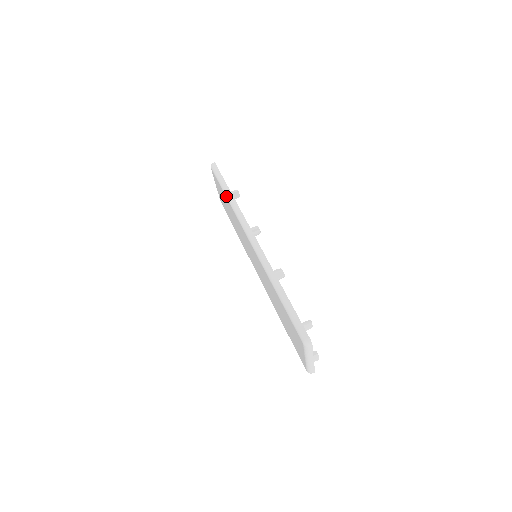
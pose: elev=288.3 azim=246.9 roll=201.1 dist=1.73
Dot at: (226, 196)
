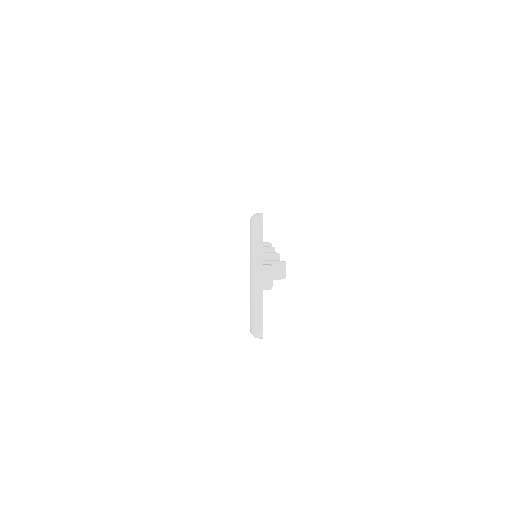
Dot at: occluded
